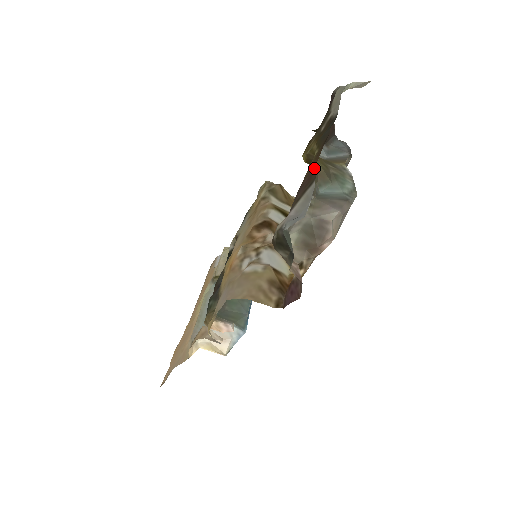
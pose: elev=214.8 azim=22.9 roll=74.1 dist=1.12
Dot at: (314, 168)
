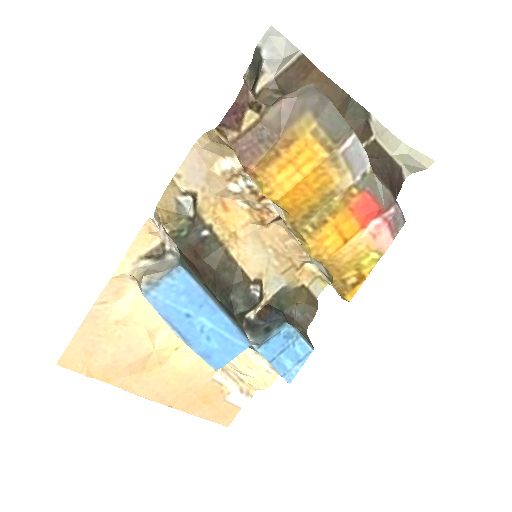
Dot at: (311, 67)
